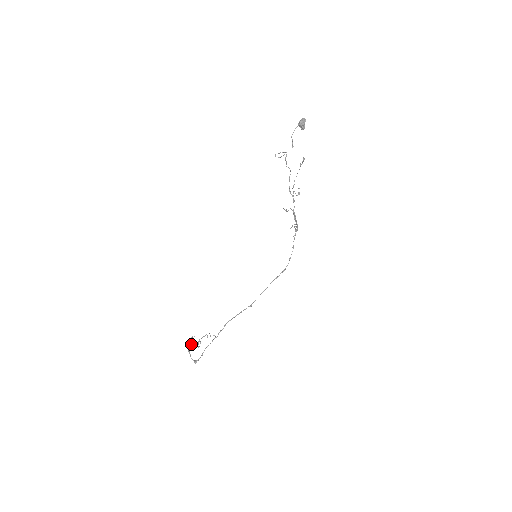
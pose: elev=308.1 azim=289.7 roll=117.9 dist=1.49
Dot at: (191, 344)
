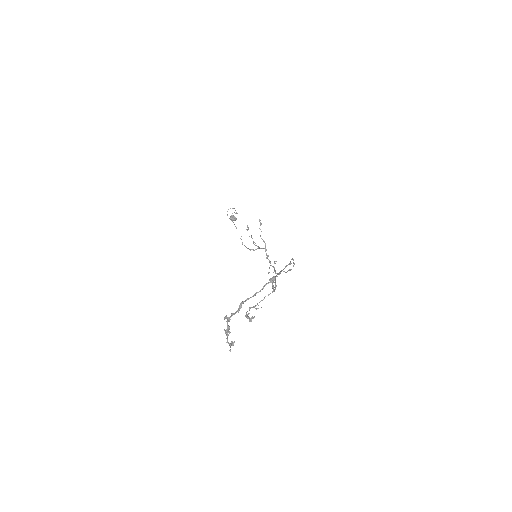
Dot at: (230, 344)
